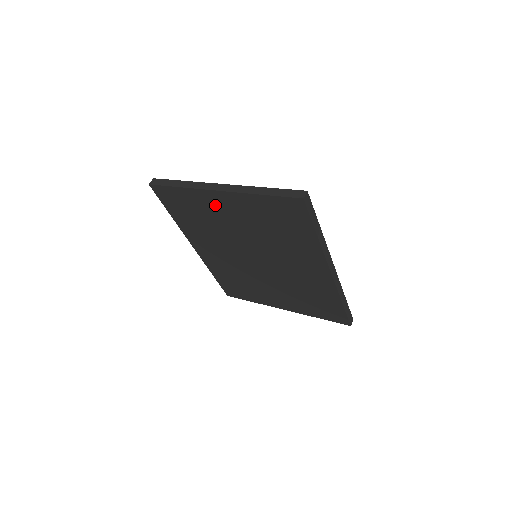
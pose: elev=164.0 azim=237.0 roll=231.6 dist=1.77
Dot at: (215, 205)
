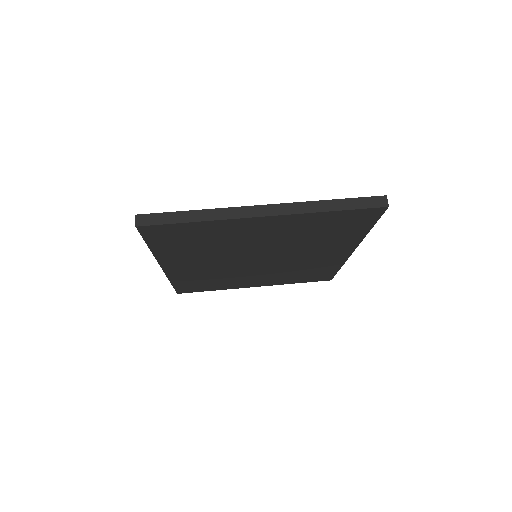
Dot at: (245, 229)
